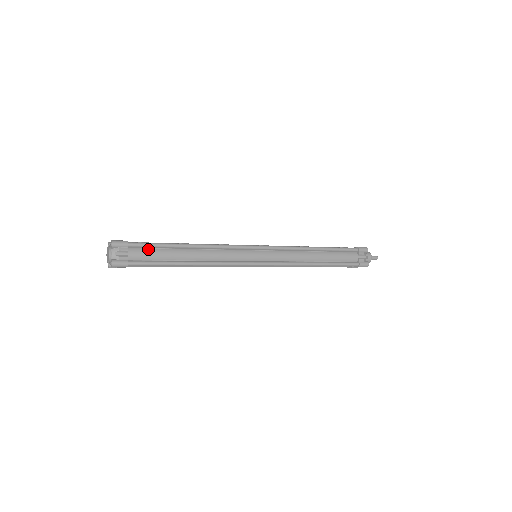
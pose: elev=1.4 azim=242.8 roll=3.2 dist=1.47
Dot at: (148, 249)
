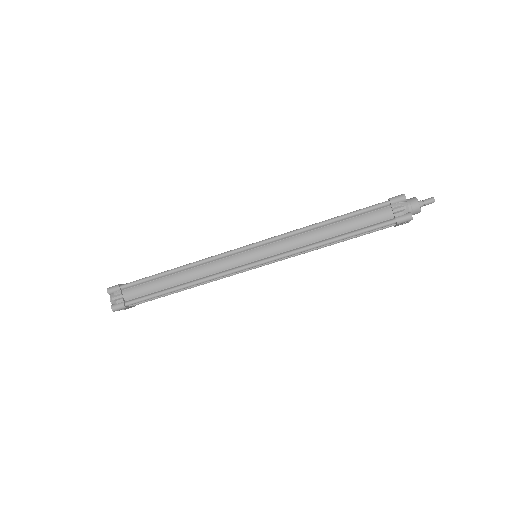
Dot at: occluded
